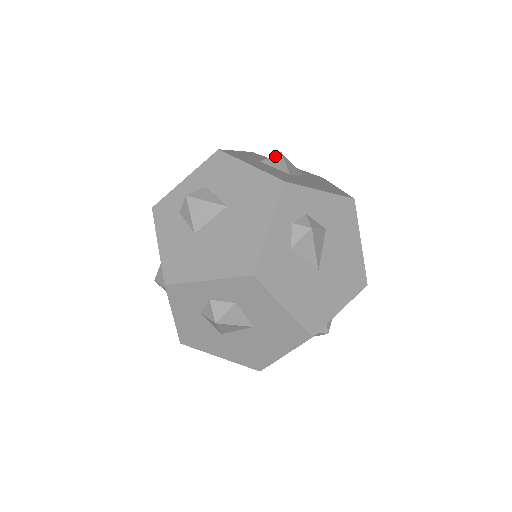
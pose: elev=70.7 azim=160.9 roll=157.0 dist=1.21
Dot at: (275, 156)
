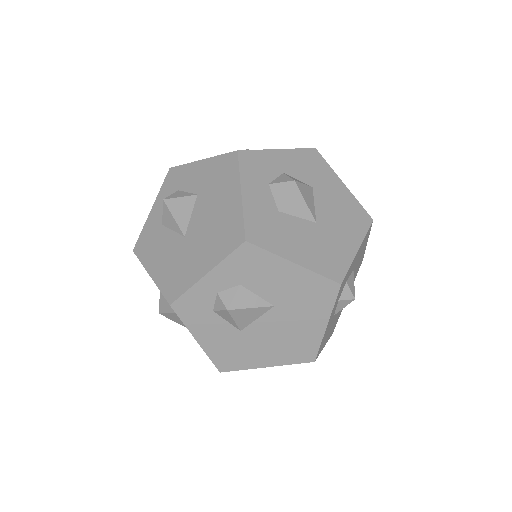
Dot at: (291, 193)
